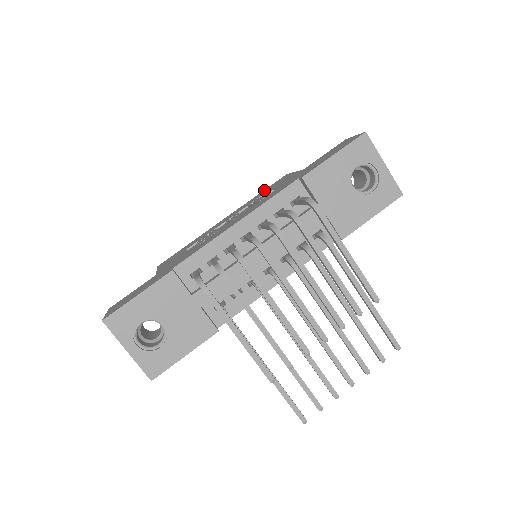
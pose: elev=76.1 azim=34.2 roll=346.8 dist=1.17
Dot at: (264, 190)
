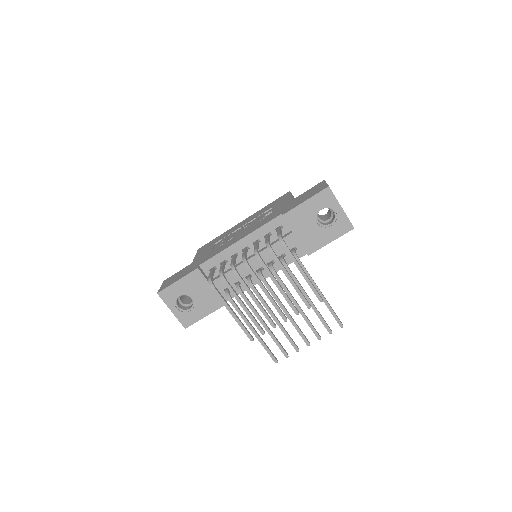
Dot at: (272, 203)
